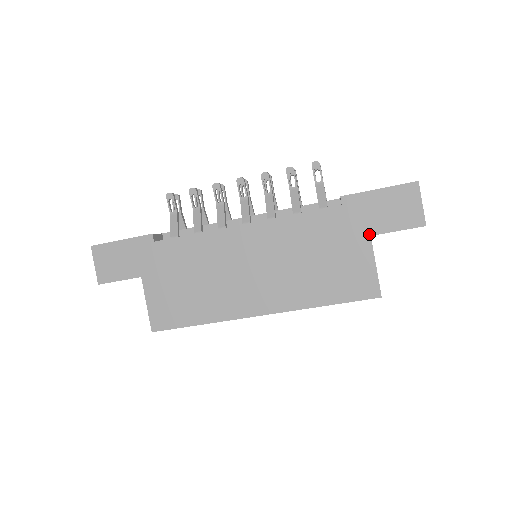
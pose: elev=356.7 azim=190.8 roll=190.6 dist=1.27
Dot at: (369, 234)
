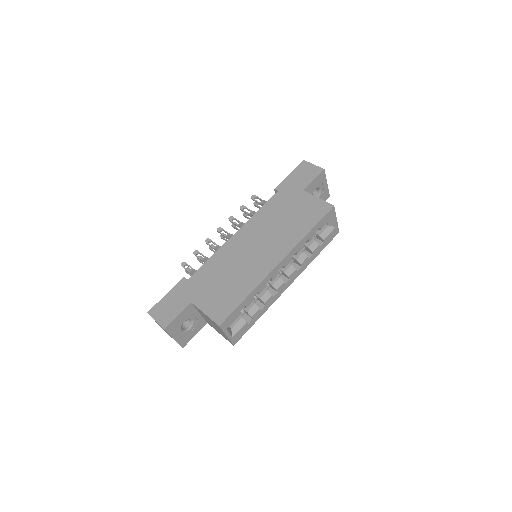
Dot at: (302, 190)
